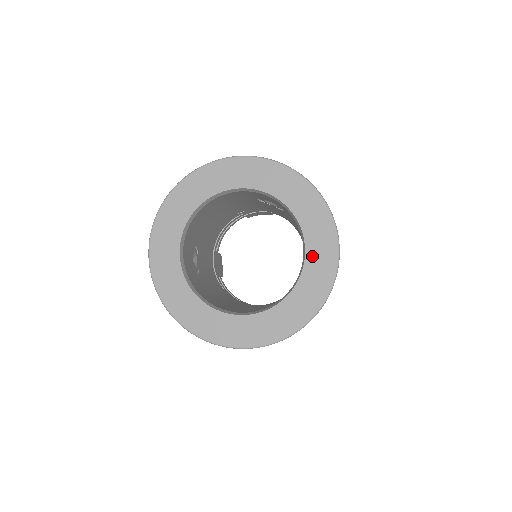
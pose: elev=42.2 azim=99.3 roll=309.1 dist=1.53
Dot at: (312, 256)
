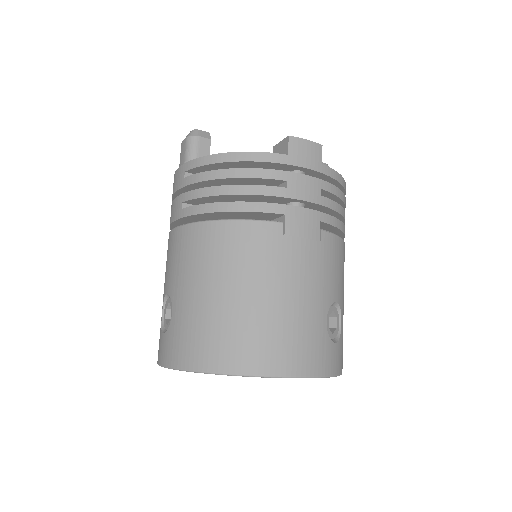
Dot at: occluded
